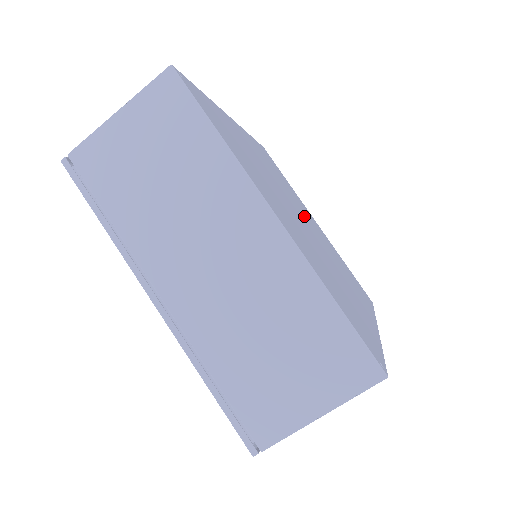
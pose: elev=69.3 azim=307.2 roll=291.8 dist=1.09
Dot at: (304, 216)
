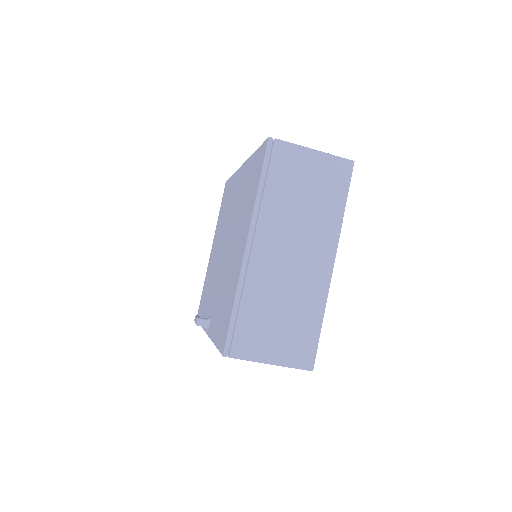
Dot at: occluded
